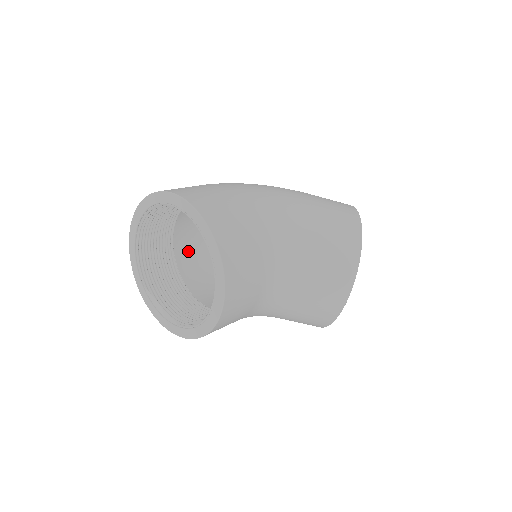
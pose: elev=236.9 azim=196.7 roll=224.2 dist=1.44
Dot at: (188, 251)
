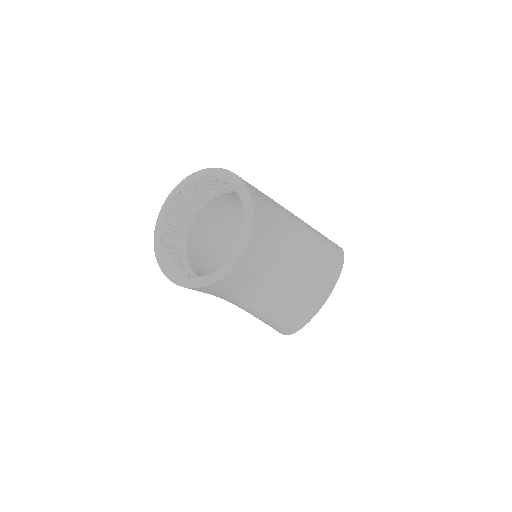
Dot at: (197, 242)
